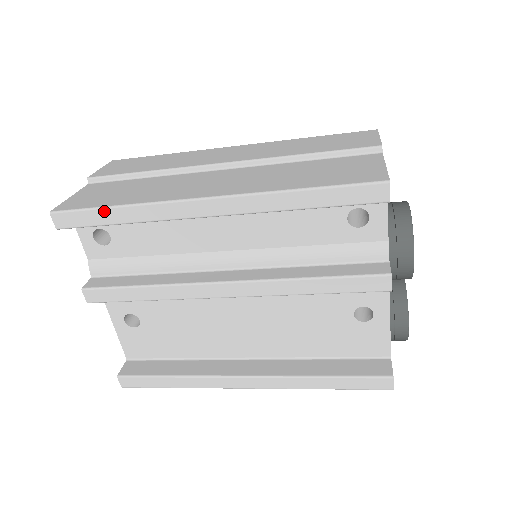
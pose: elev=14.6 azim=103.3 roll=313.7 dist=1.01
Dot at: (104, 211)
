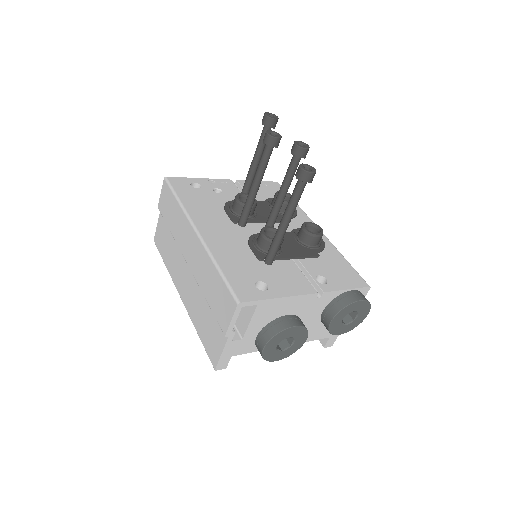
Dot at: occluded
